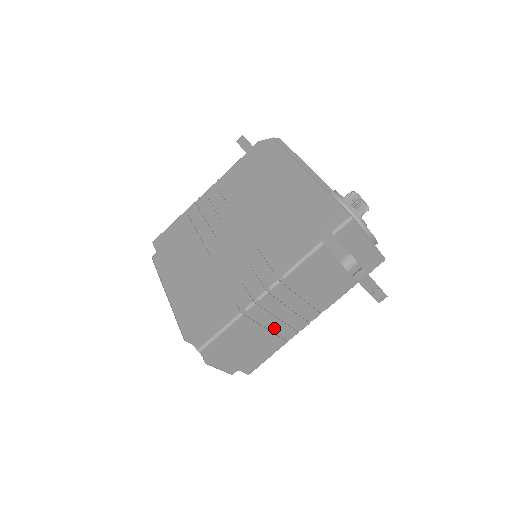
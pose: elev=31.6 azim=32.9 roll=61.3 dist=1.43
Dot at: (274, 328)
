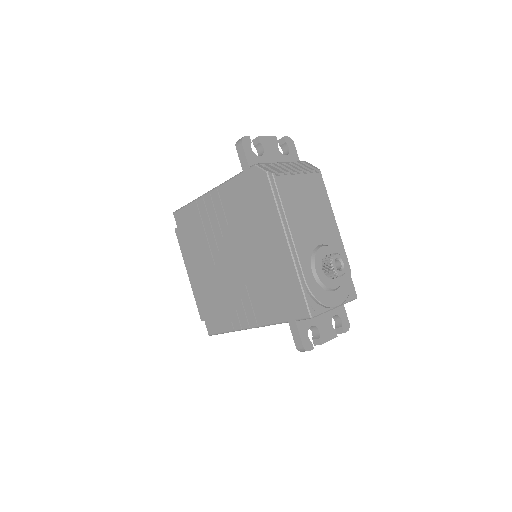
Dot at: occluded
